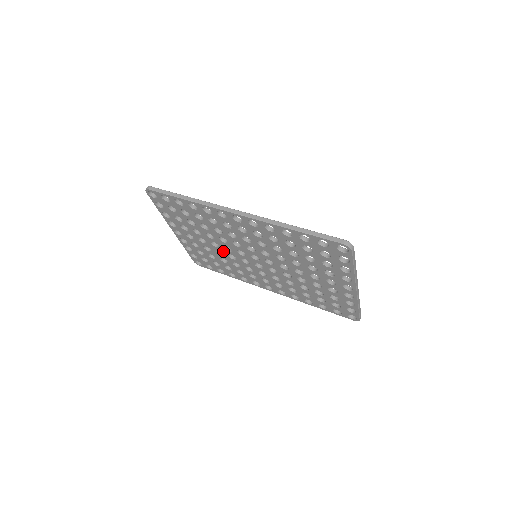
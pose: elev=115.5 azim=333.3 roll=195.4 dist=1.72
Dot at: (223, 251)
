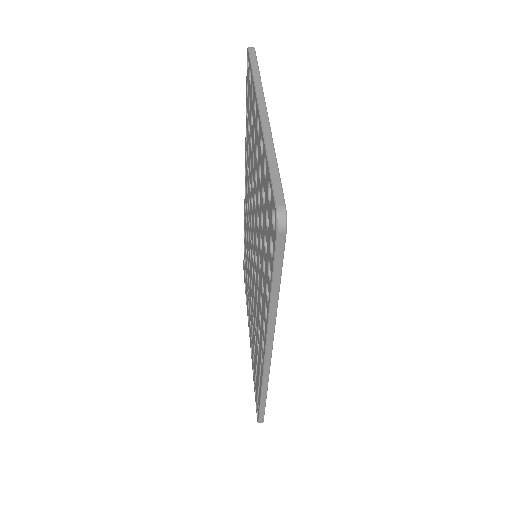
Dot at: occluded
